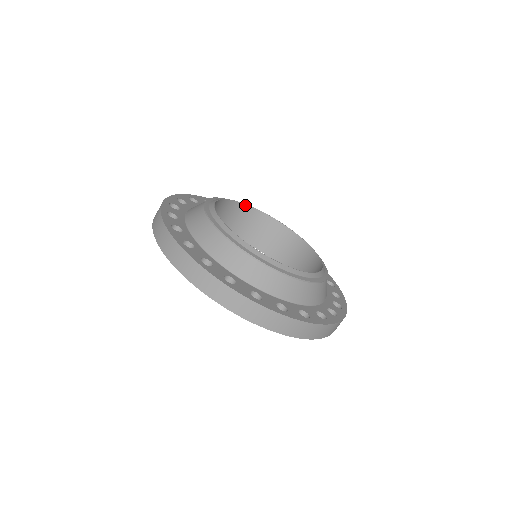
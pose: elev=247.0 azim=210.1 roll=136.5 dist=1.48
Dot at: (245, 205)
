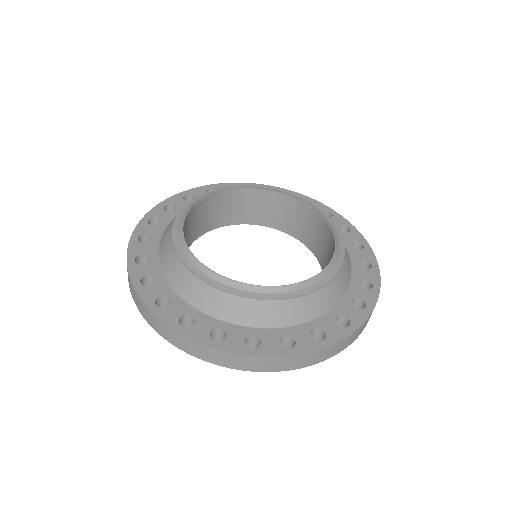
Dot at: (228, 191)
